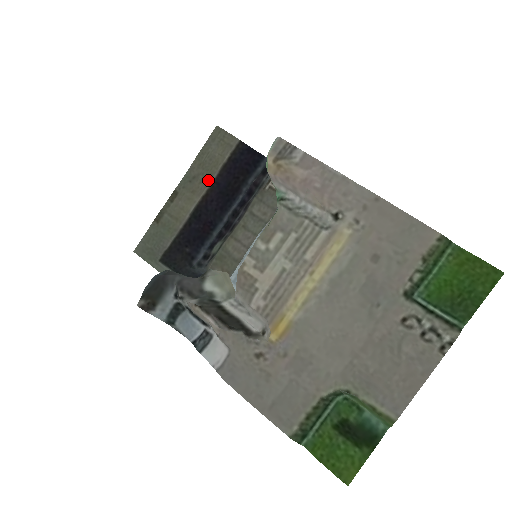
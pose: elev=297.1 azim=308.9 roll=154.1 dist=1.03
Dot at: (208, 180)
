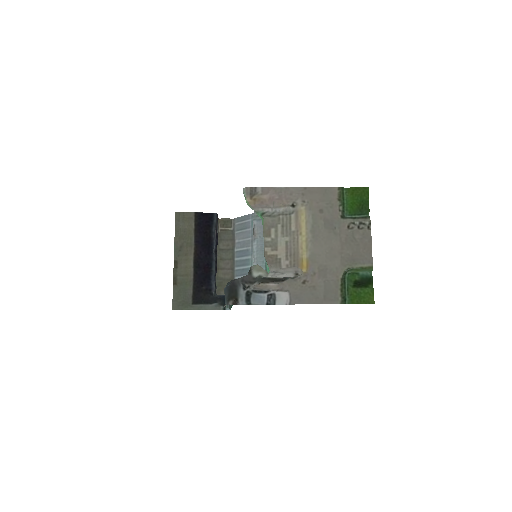
Dot at: (191, 243)
